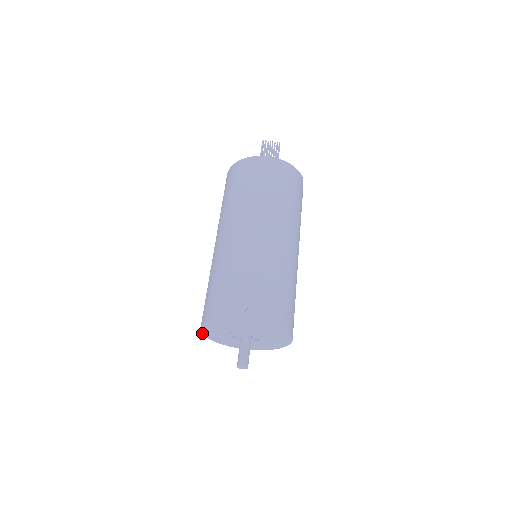
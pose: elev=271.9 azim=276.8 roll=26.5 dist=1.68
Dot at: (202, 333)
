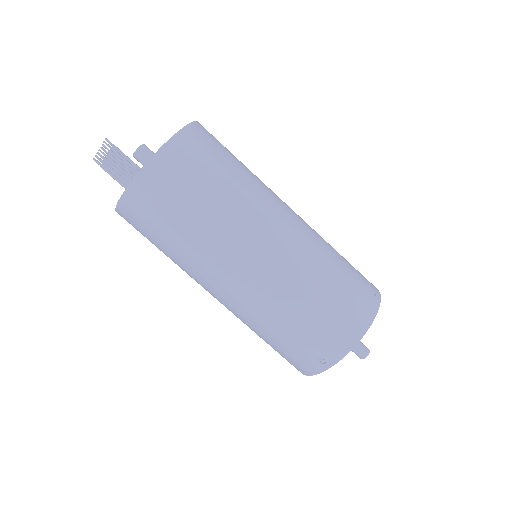
Dot at: occluded
